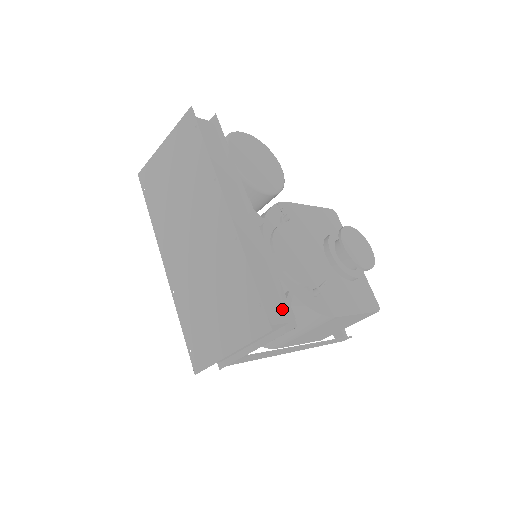
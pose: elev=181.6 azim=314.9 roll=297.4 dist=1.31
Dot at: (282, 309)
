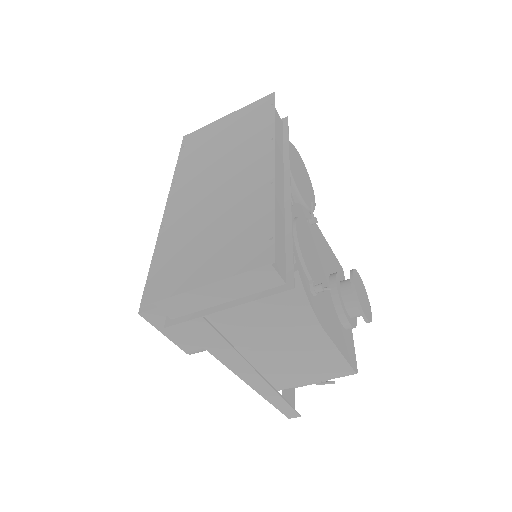
Dot at: (284, 268)
